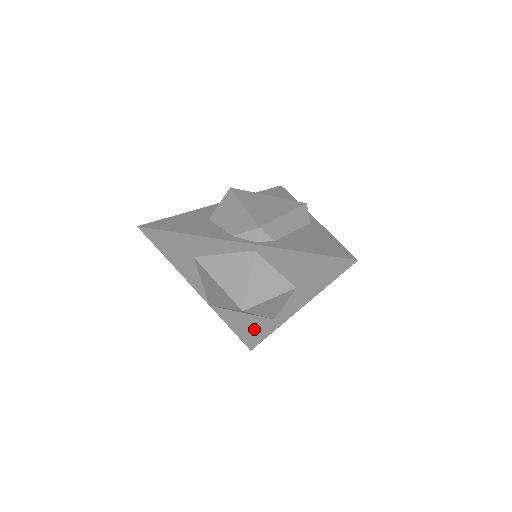
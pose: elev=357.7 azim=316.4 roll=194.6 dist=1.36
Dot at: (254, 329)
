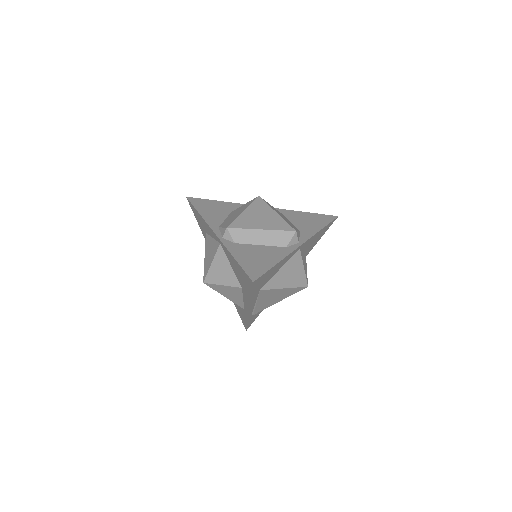
Dot at: (241, 312)
